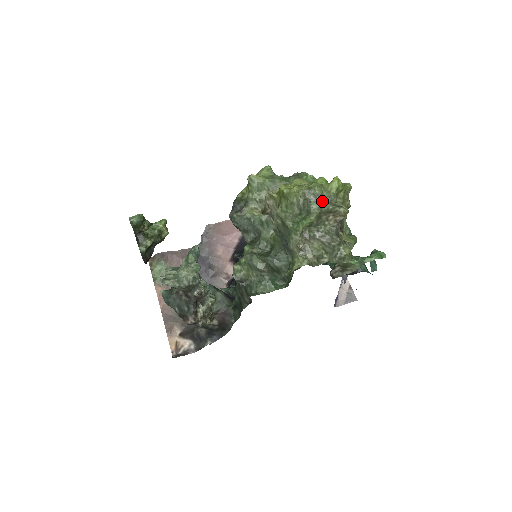
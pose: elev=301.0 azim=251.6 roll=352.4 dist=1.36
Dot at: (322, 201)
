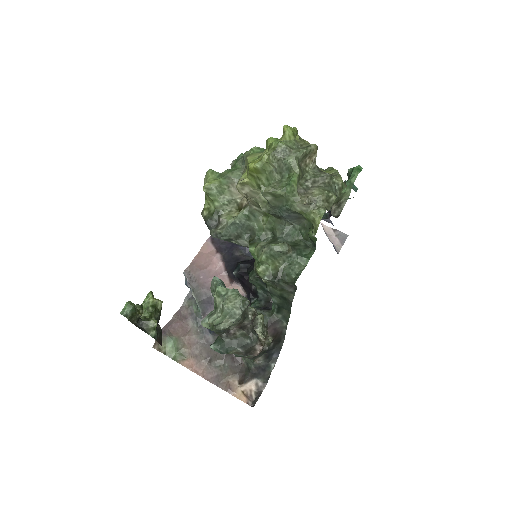
Dot at: (293, 151)
